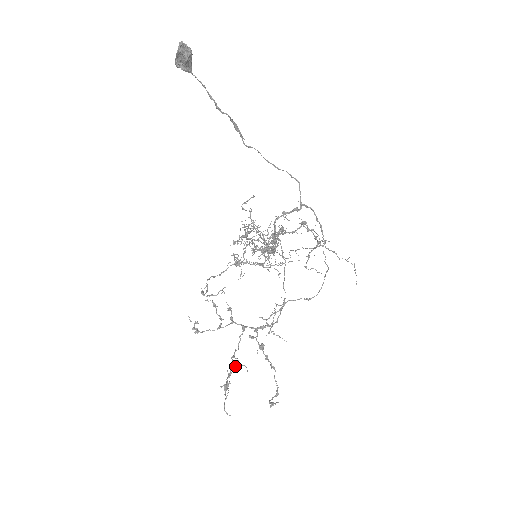
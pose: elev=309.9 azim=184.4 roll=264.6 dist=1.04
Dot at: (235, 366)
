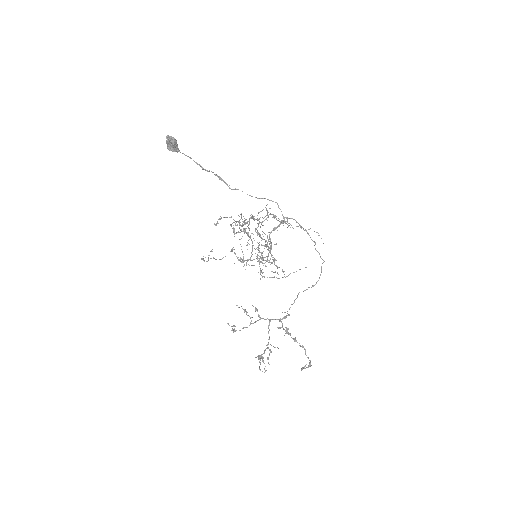
Dot at: (271, 351)
